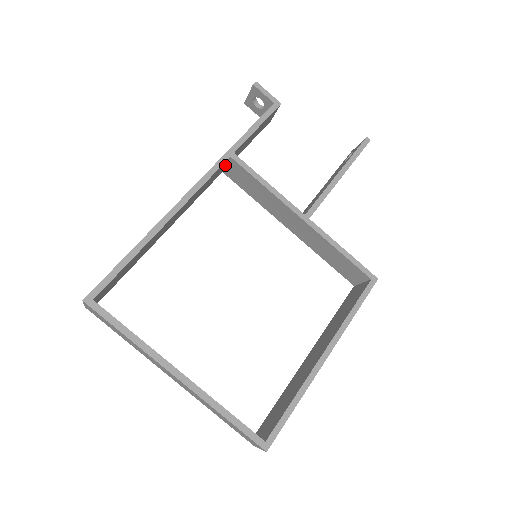
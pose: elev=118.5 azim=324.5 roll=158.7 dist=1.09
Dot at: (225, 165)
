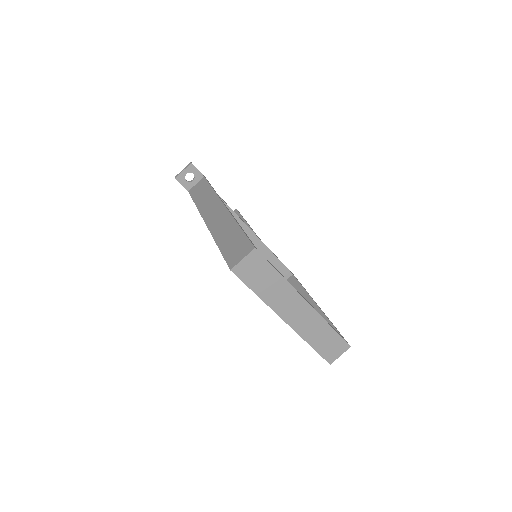
Dot at: occluded
